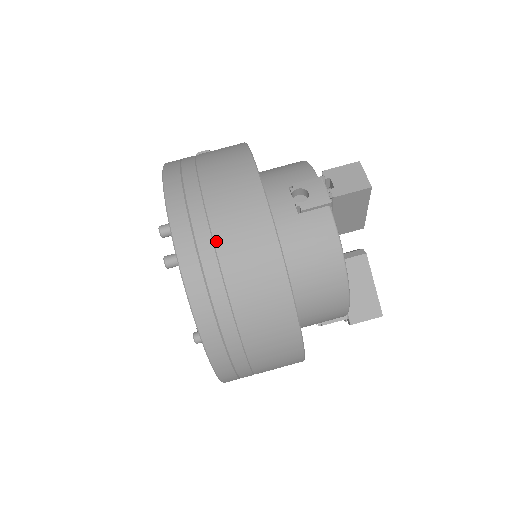
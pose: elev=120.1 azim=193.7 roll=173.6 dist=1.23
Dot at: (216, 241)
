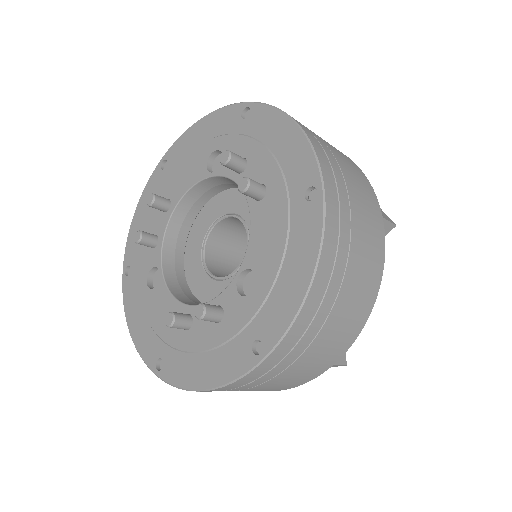
Dot at: (345, 177)
